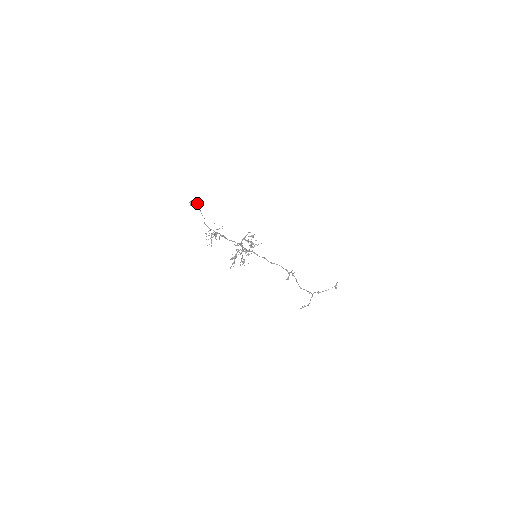
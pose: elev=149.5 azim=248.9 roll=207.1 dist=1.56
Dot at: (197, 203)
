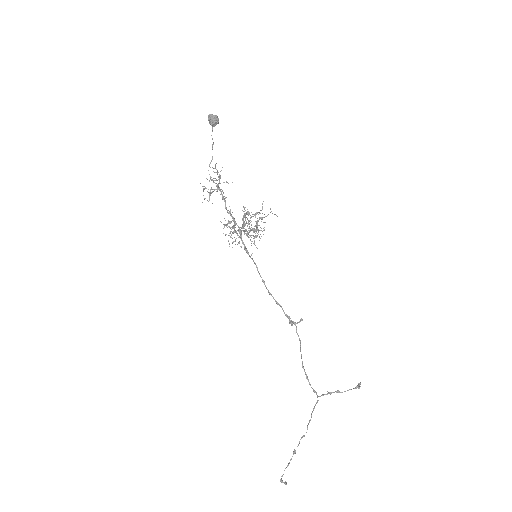
Dot at: (217, 118)
